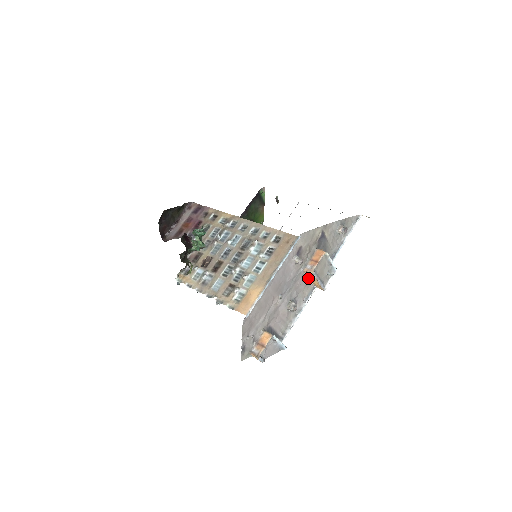
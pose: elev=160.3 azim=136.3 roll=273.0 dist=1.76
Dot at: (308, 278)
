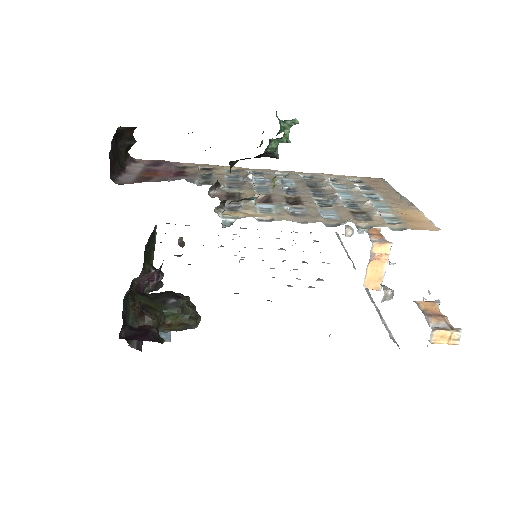
Dot at: occluded
